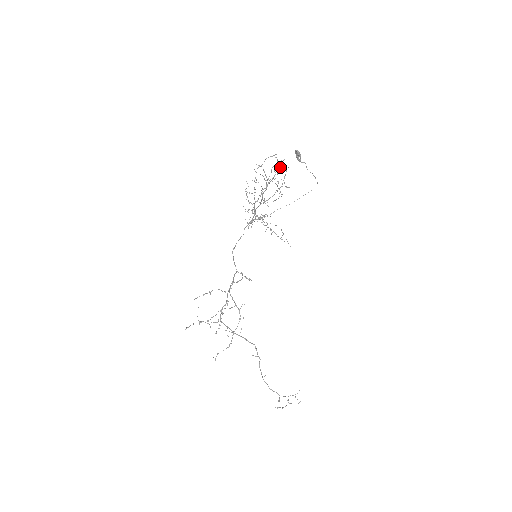
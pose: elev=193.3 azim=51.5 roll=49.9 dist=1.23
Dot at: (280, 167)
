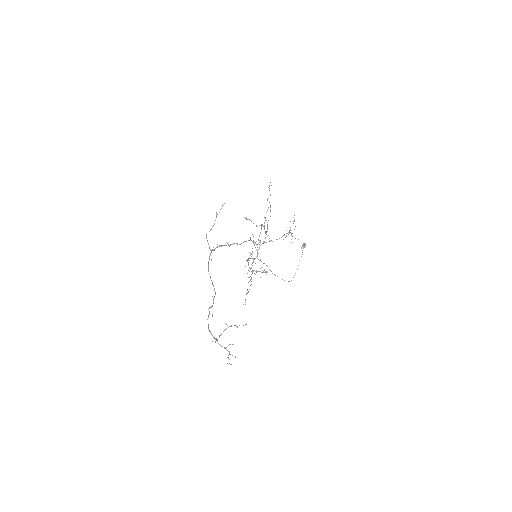
Dot at: occluded
